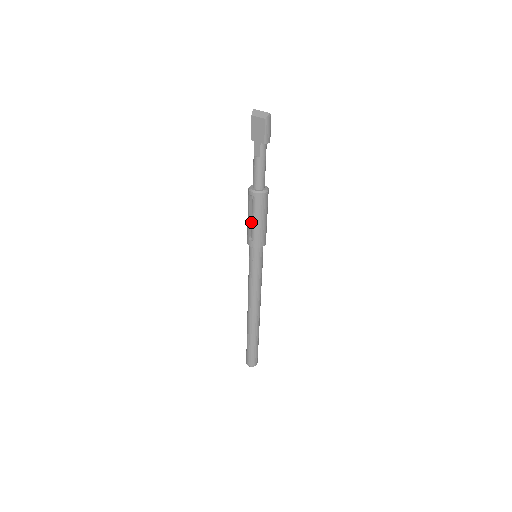
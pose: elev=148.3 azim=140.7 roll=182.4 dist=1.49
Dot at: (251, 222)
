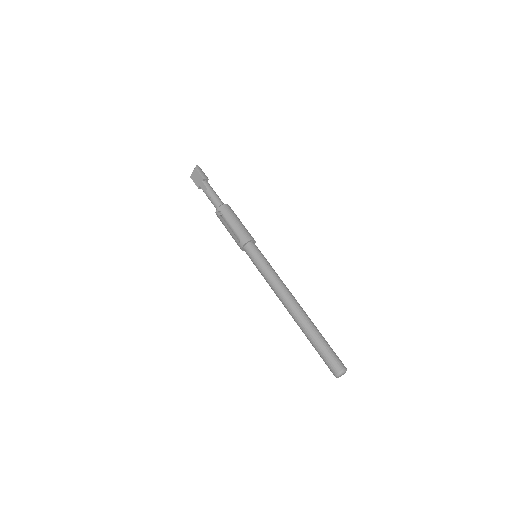
Dot at: (233, 233)
